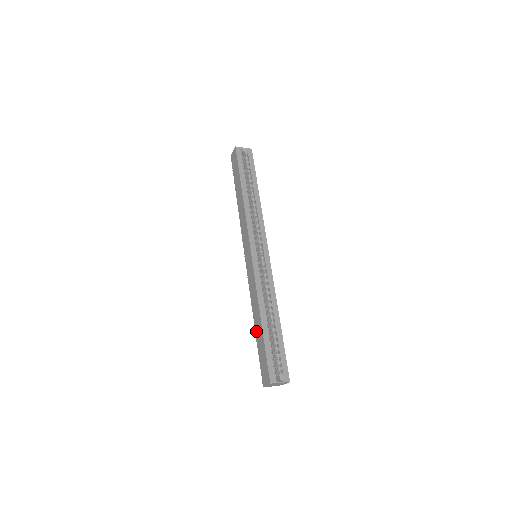
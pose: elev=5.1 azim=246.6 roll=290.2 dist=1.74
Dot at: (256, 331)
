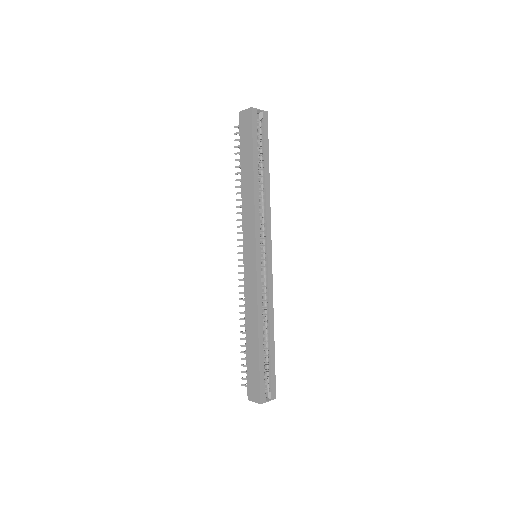
Dot at: (248, 343)
